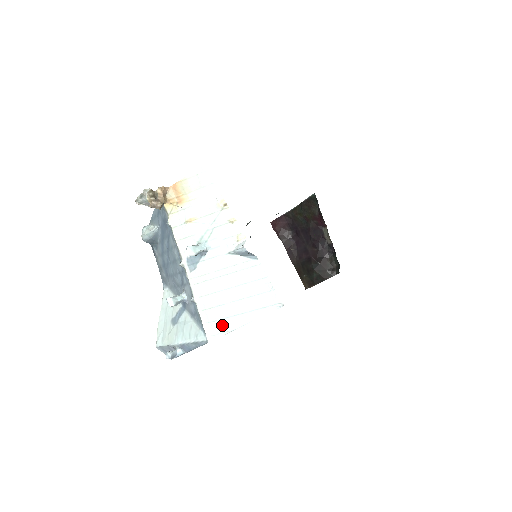
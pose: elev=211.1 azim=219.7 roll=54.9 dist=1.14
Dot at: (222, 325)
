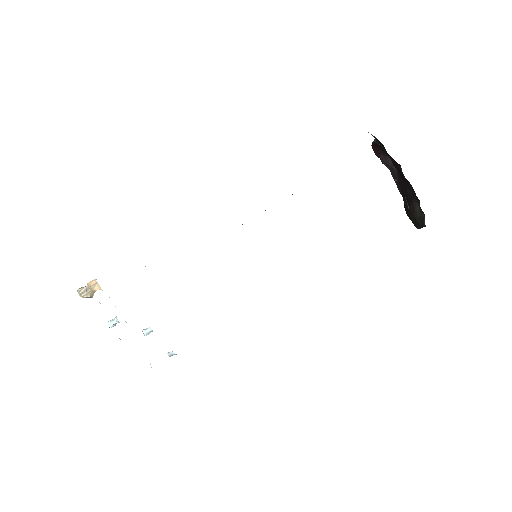
Dot at: occluded
